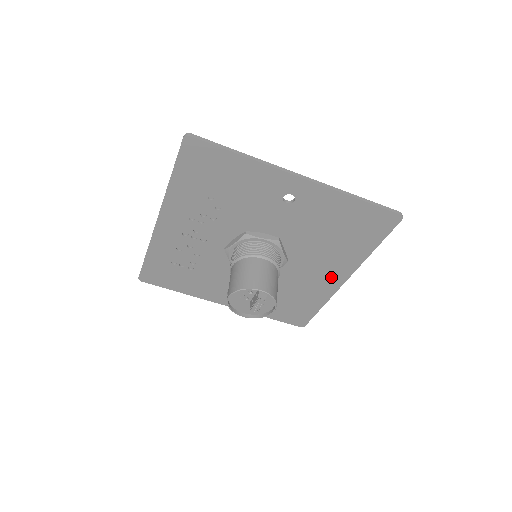
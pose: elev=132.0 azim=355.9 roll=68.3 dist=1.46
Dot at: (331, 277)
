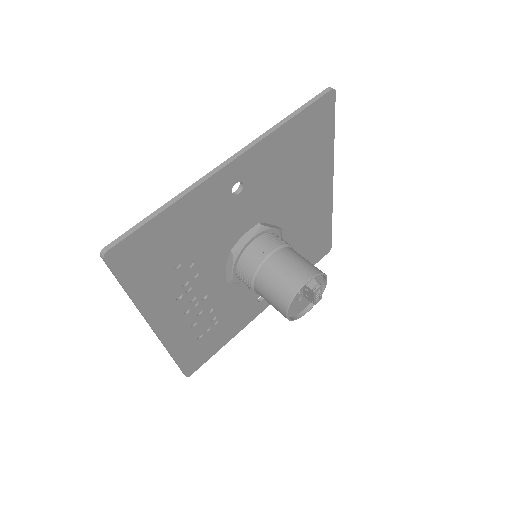
Dot at: (320, 197)
